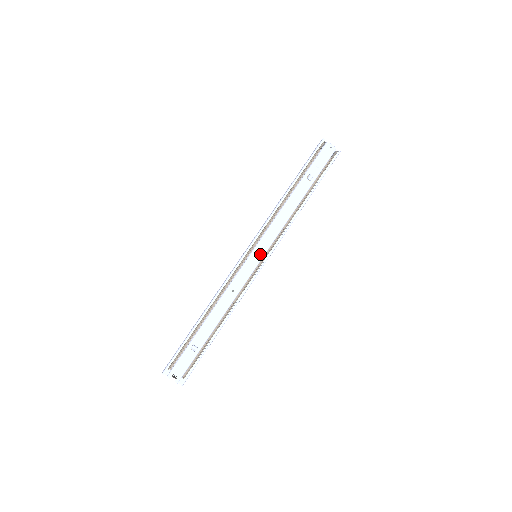
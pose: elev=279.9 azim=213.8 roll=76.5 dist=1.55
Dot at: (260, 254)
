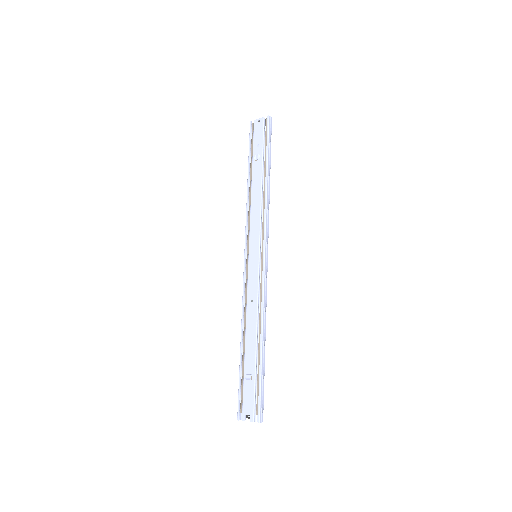
Dot at: (255, 251)
